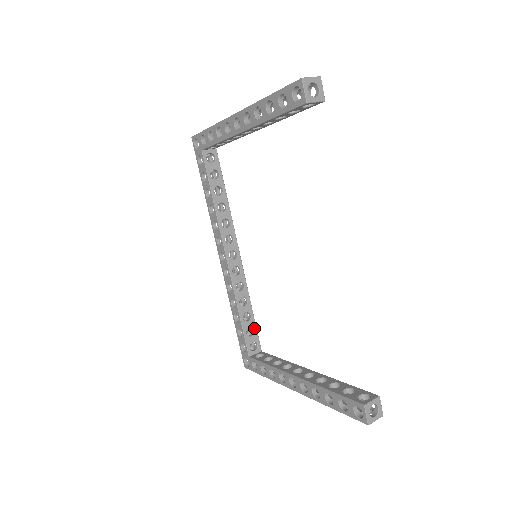
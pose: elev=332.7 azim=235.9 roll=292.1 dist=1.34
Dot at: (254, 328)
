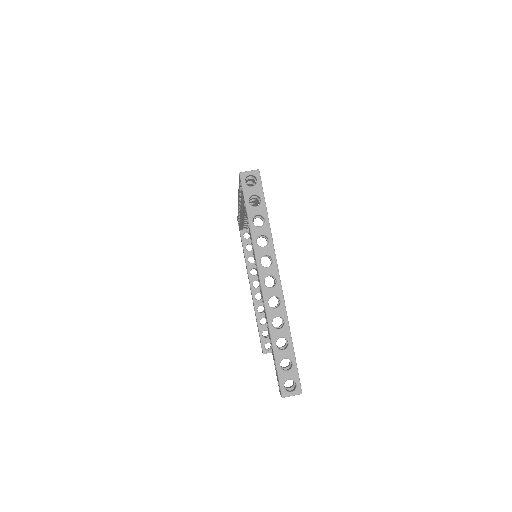
Dot at: occluded
